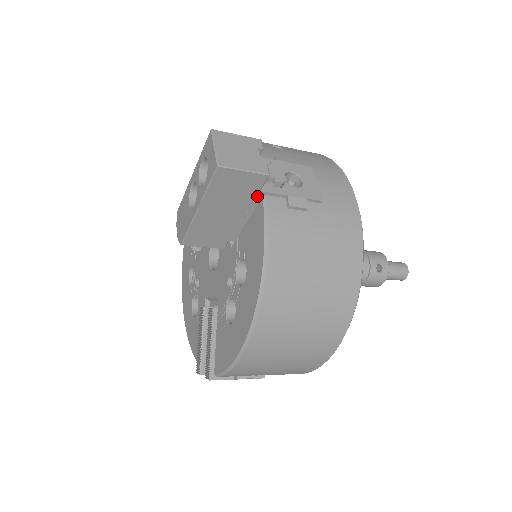
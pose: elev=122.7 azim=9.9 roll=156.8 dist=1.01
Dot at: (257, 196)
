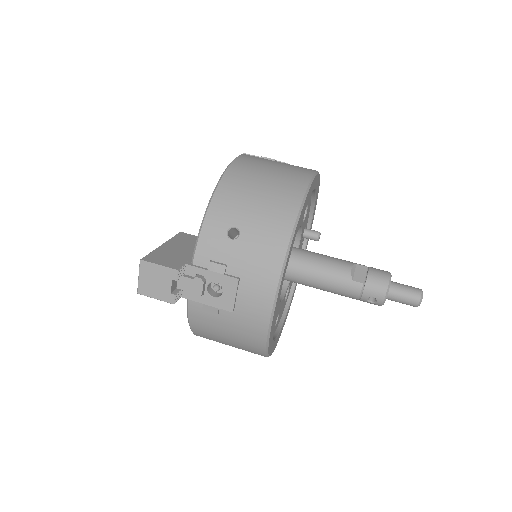
Dot at: (184, 295)
